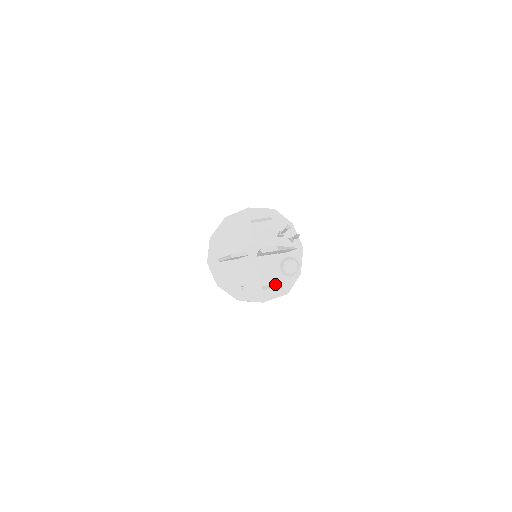
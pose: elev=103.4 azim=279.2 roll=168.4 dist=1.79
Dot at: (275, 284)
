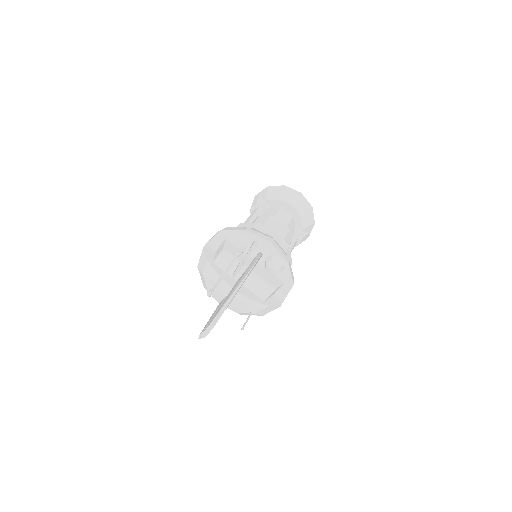
Dot at: (272, 293)
